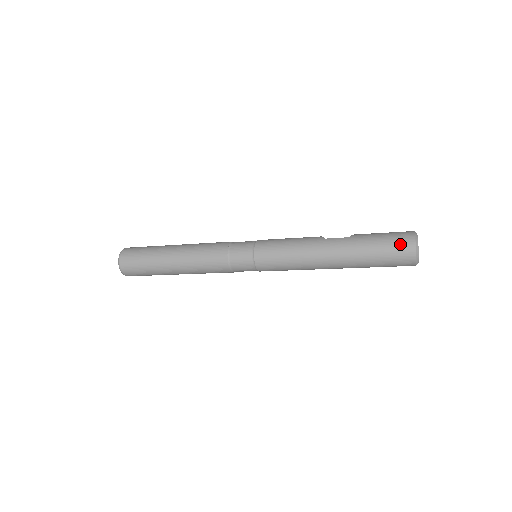
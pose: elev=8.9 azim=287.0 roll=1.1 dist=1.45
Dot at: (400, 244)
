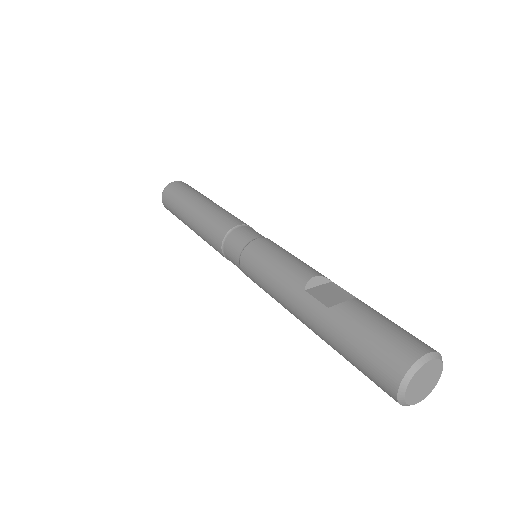
Dot at: (378, 372)
